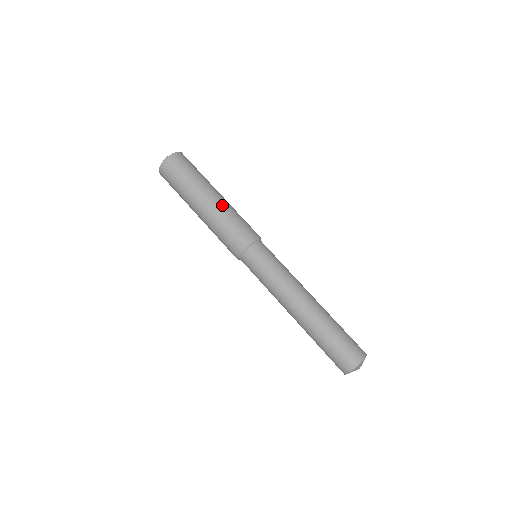
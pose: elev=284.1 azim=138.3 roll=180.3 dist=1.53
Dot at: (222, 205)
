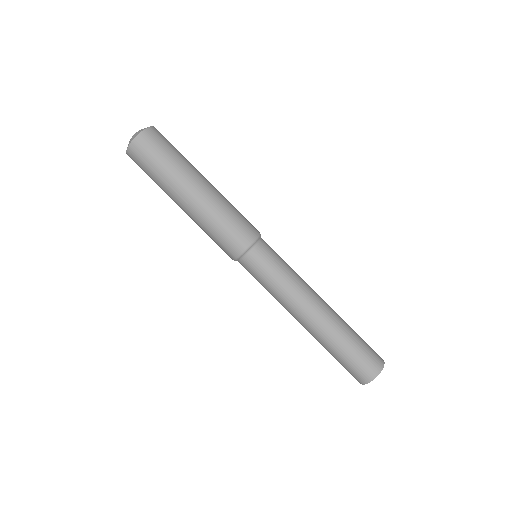
Dot at: occluded
